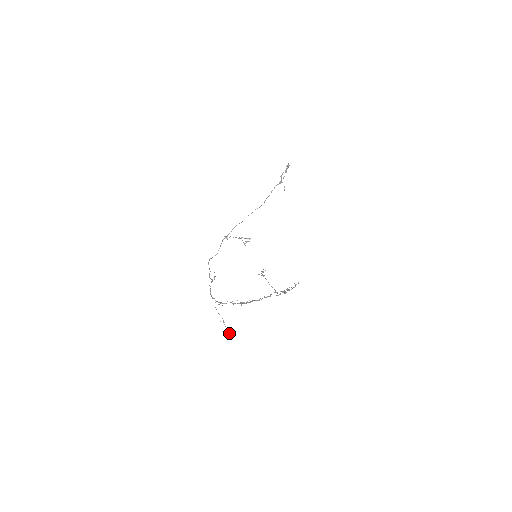
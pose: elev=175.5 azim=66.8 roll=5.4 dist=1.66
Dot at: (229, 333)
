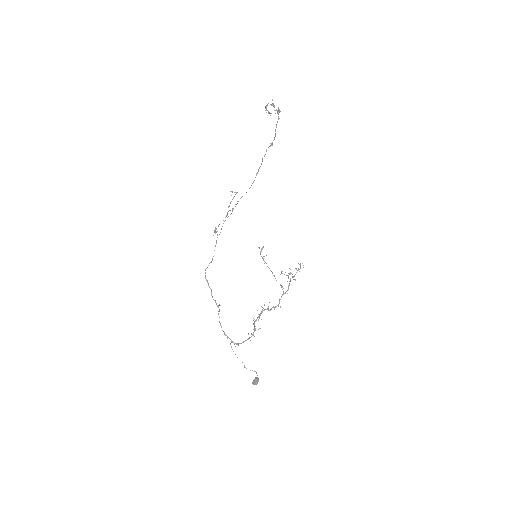
Dot at: occluded
